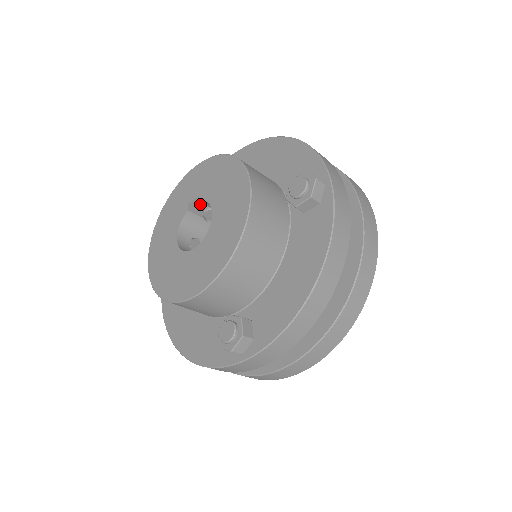
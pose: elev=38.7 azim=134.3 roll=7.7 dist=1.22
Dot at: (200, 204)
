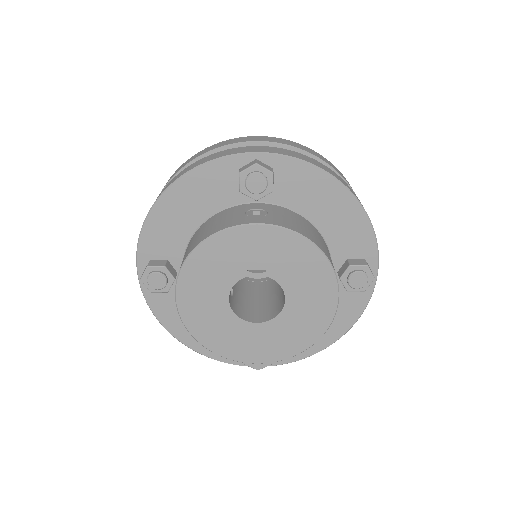
Dot at: occluded
